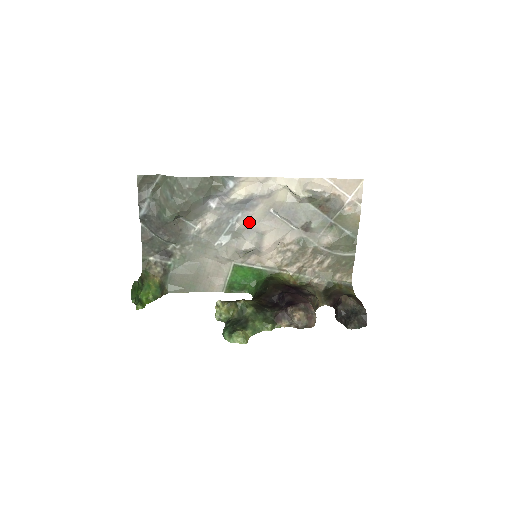
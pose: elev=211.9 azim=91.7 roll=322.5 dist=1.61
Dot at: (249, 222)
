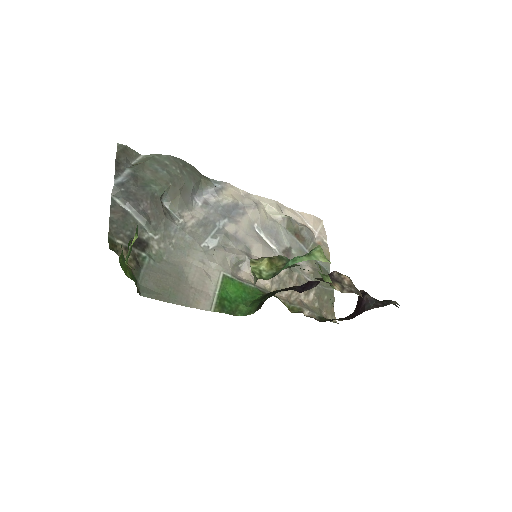
Dot at: (237, 230)
